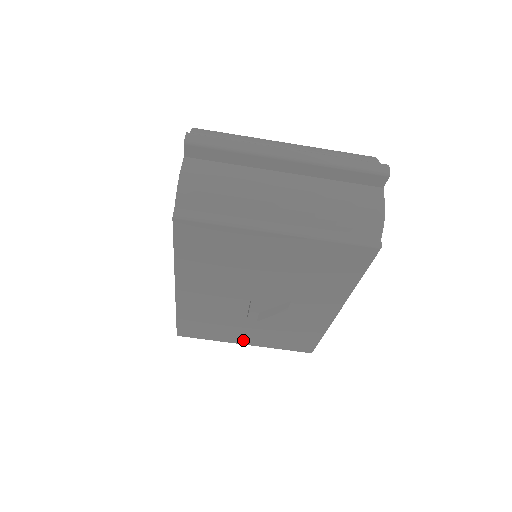
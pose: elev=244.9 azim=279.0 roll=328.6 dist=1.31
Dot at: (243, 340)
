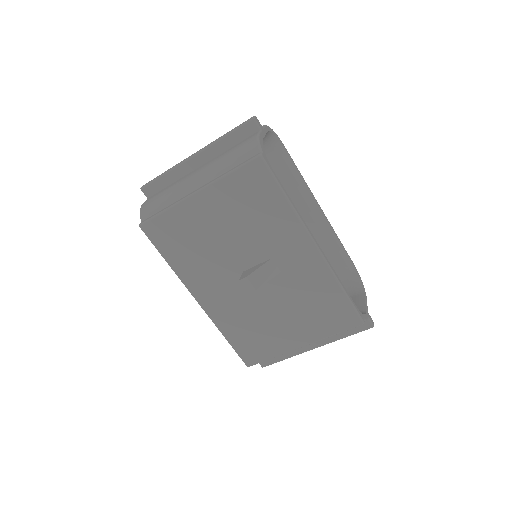
Dot at: (295, 340)
